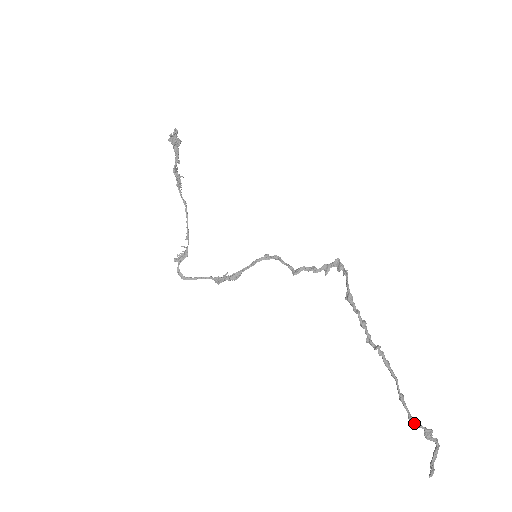
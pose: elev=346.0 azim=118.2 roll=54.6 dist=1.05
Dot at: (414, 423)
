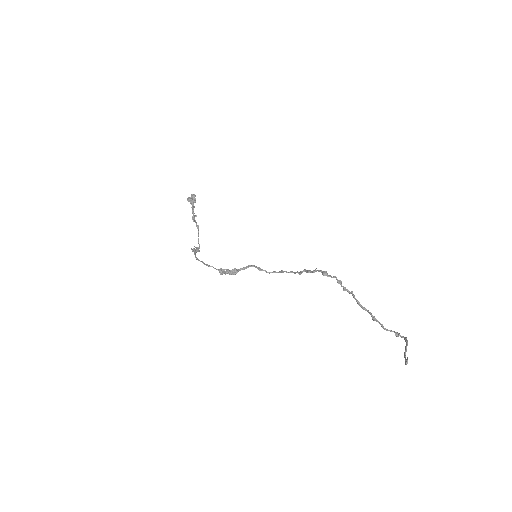
Dot at: (387, 329)
